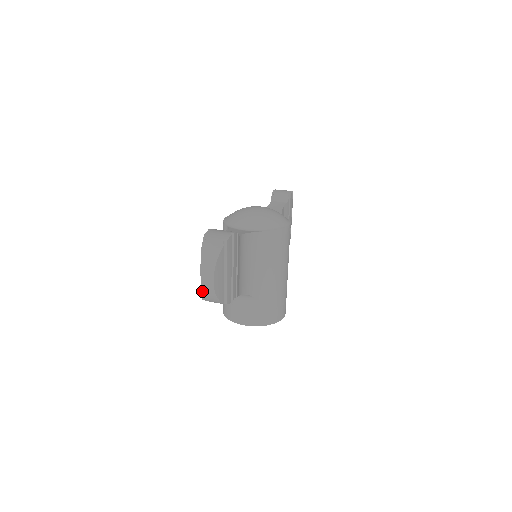
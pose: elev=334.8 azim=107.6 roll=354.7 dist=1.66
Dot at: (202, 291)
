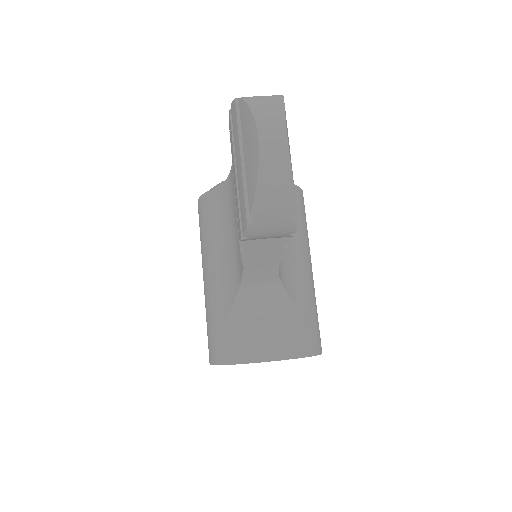
Dot at: (261, 170)
